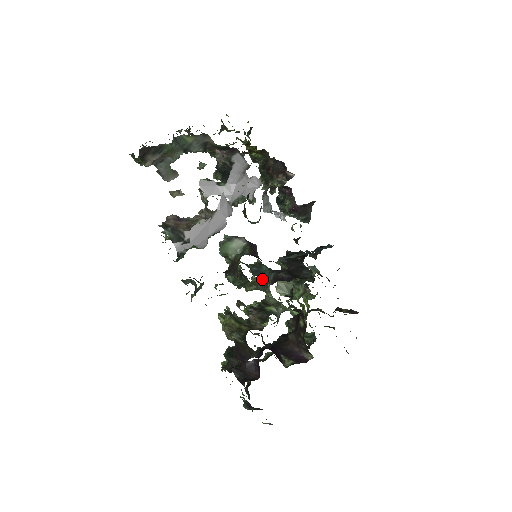
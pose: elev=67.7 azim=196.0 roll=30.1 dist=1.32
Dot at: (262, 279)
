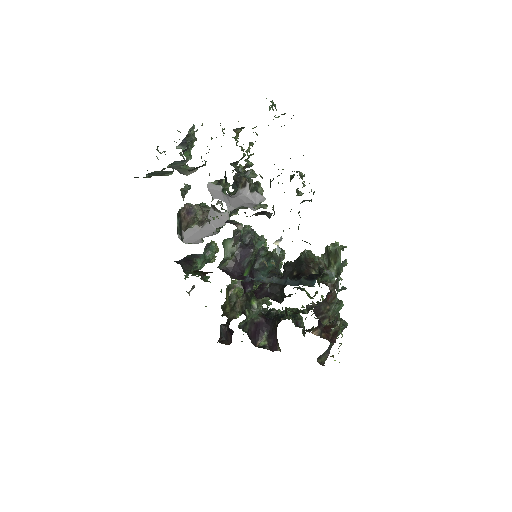
Dot at: occluded
